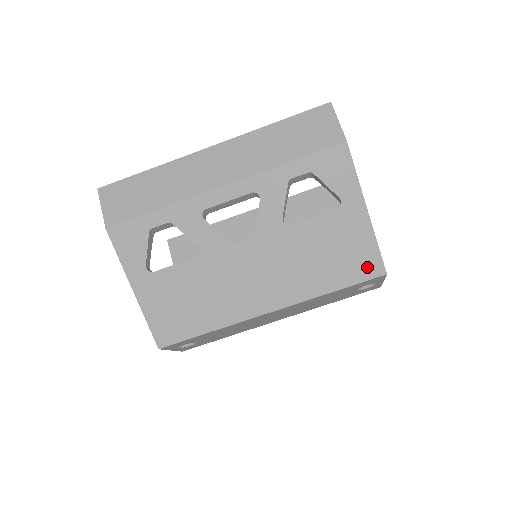
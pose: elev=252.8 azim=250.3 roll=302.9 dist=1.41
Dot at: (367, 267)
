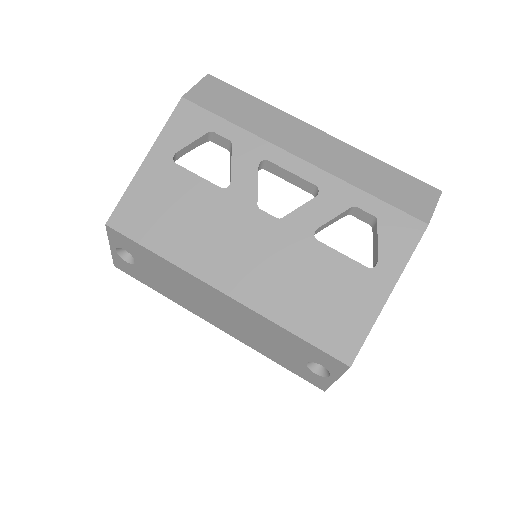
Dot at: (341, 342)
